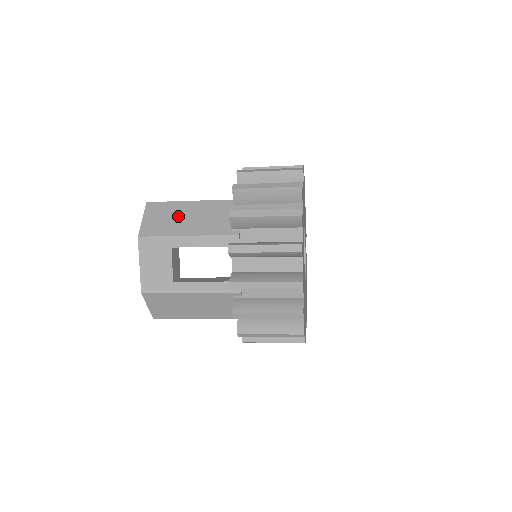
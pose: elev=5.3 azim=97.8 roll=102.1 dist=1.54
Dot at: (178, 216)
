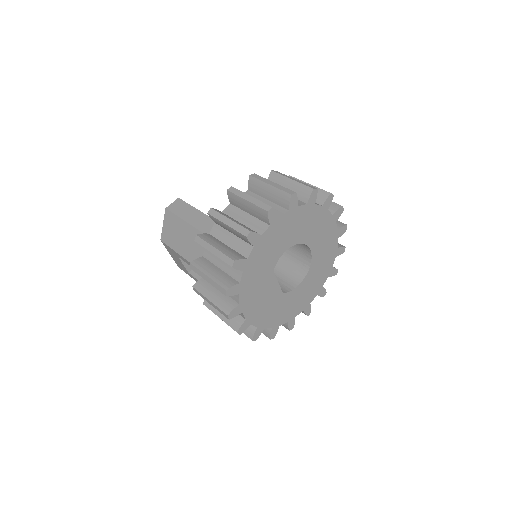
Dot at: (179, 234)
